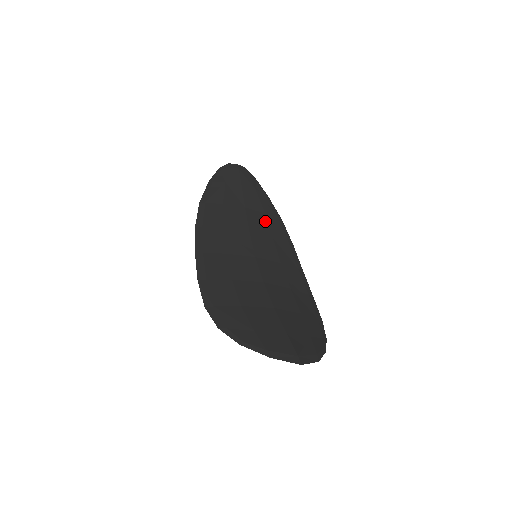
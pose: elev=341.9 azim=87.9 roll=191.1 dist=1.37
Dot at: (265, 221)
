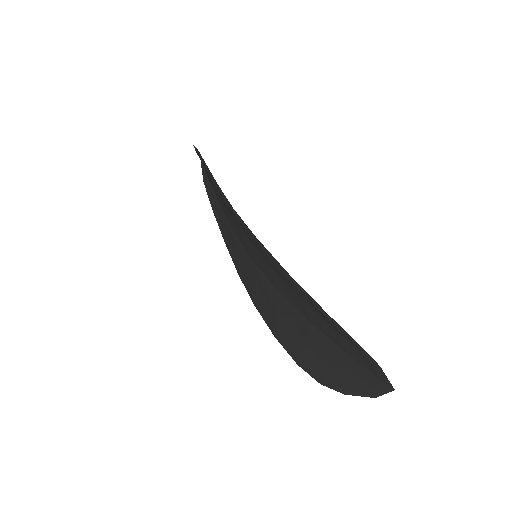
Dot at: occluded
